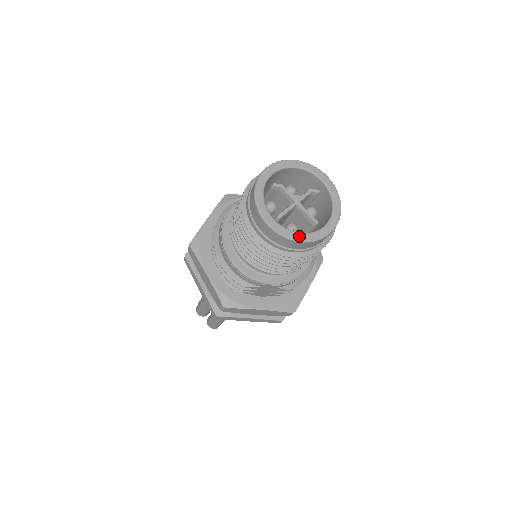
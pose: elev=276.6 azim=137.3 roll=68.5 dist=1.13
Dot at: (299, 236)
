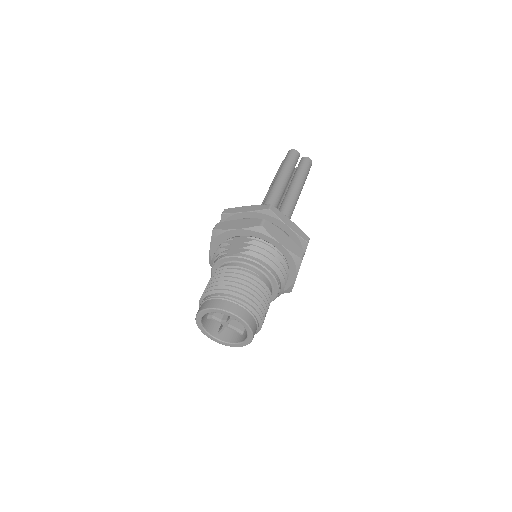
Dot at: (233, 345)
